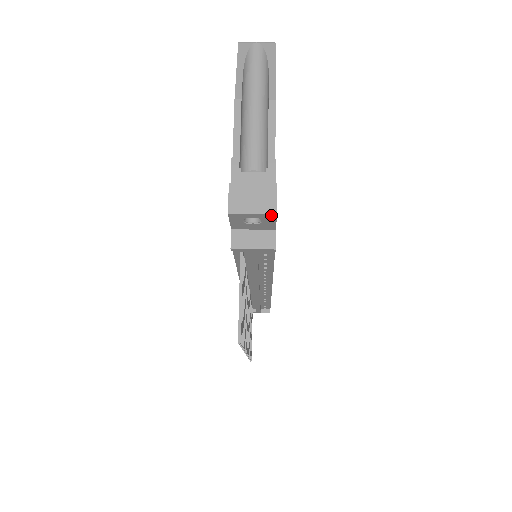
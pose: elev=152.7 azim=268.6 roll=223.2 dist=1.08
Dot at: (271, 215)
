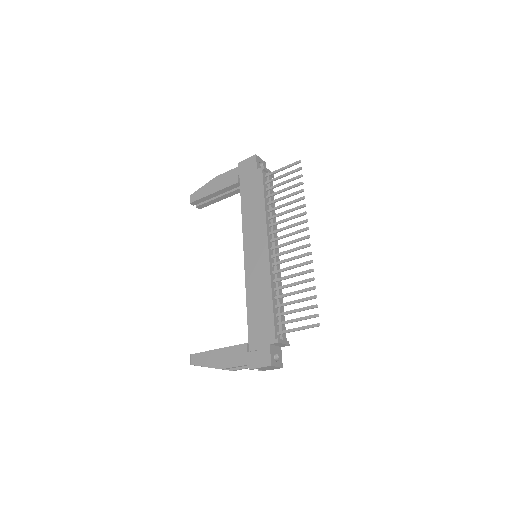
Dot at: (265, 163)
